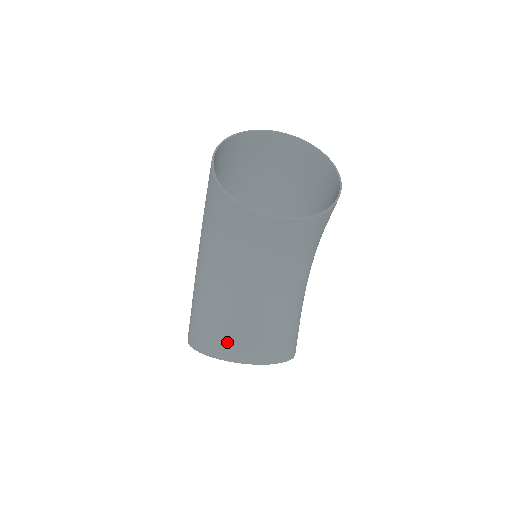
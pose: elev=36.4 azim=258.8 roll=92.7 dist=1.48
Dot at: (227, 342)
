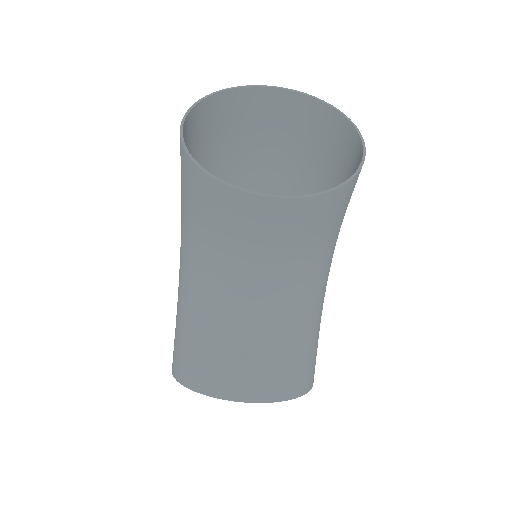
Dot at: (215, 372)
